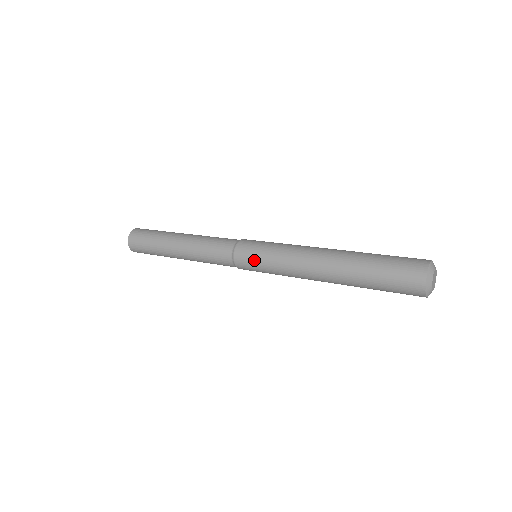
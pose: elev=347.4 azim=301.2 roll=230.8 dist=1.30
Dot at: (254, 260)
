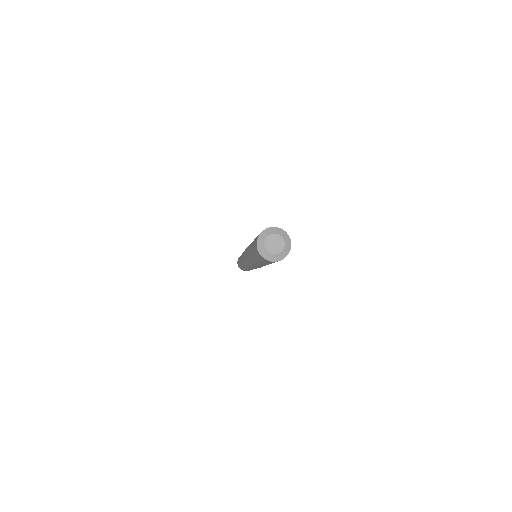
Dot at: (248, 265)
